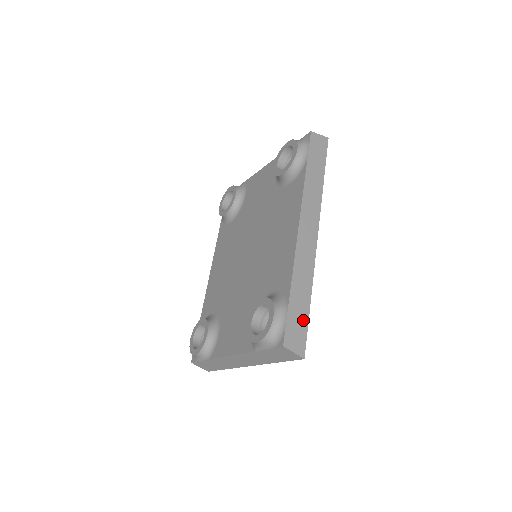
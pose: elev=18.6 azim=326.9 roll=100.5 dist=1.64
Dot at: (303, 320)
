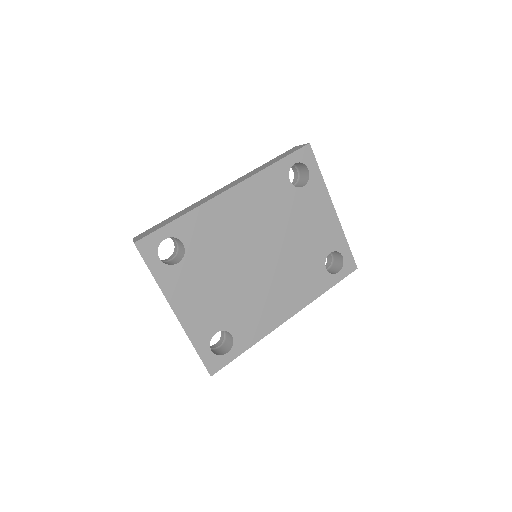
Dot at: (160, 227)
